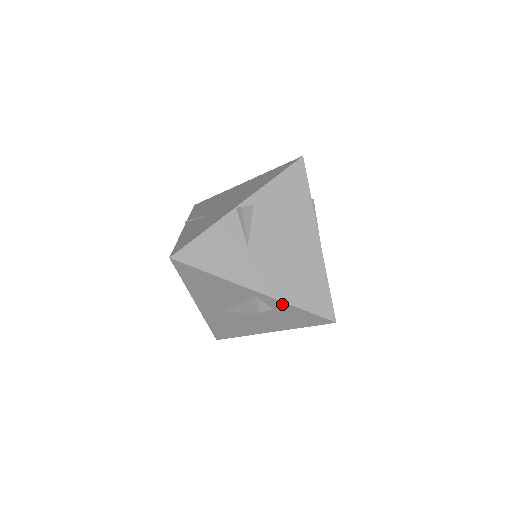
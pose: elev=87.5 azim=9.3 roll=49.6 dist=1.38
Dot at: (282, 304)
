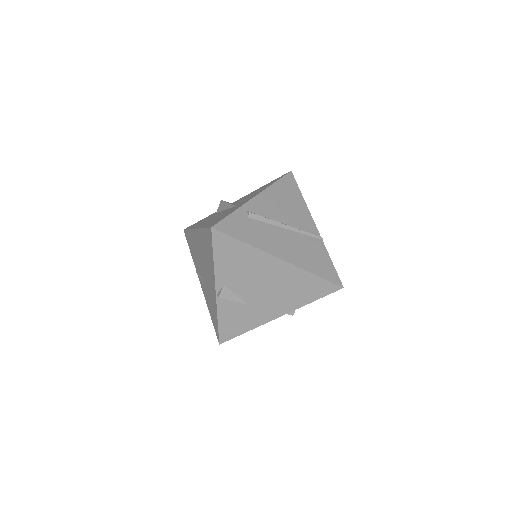
Dot at: (301, 306)
